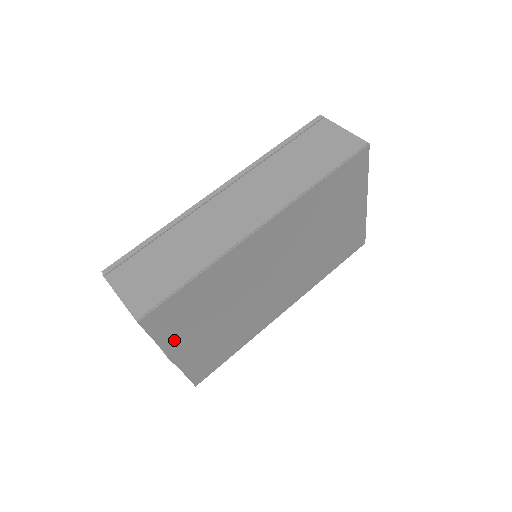
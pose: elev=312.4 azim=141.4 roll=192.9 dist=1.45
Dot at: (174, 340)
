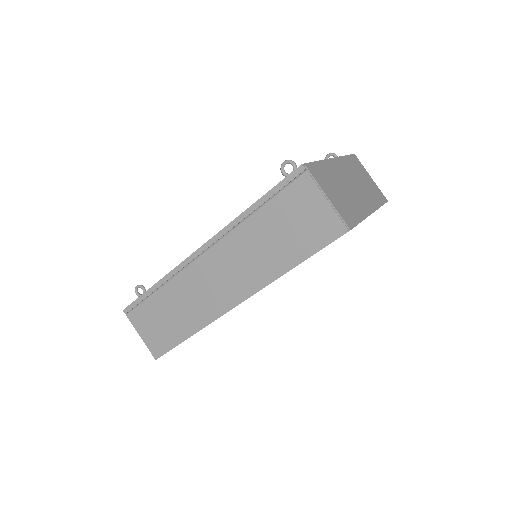
Dot at: occluded
